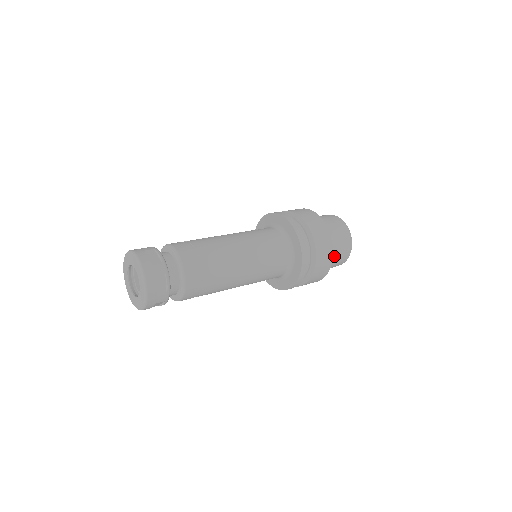
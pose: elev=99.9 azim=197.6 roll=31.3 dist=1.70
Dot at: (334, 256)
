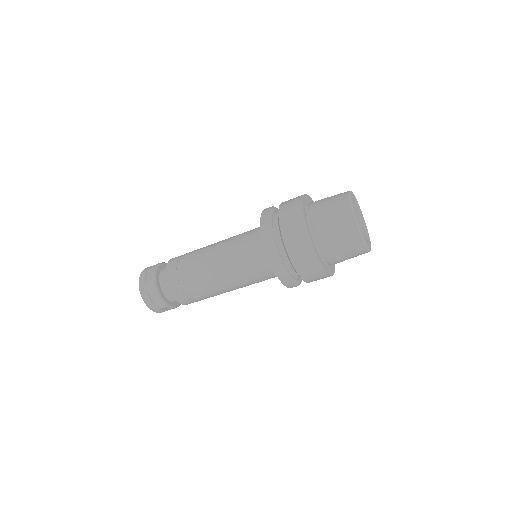
Dot at: (322, 216)
